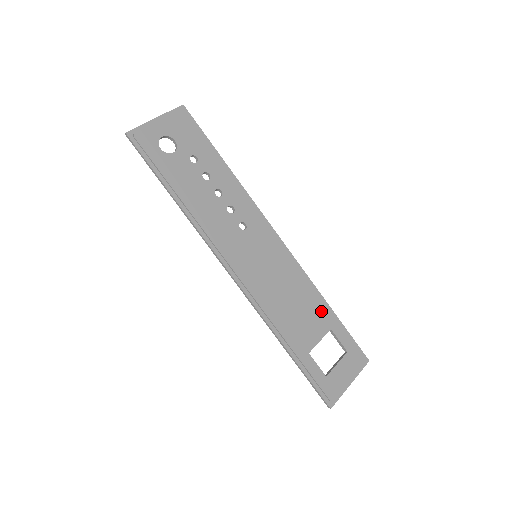
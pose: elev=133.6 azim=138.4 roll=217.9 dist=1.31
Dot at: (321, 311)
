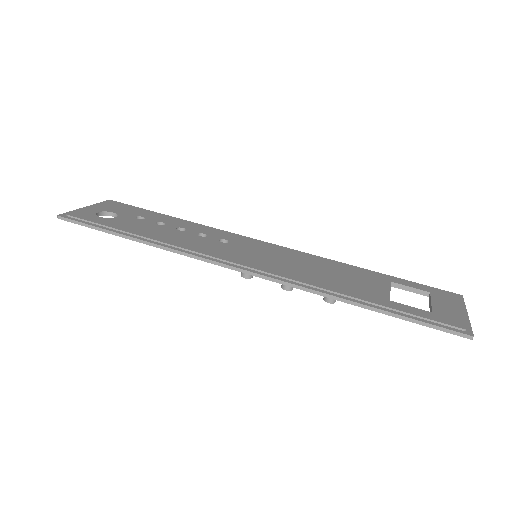
Dot at: (365, 273)
